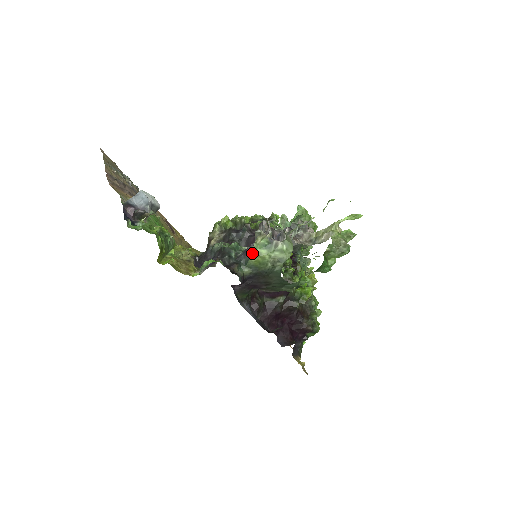
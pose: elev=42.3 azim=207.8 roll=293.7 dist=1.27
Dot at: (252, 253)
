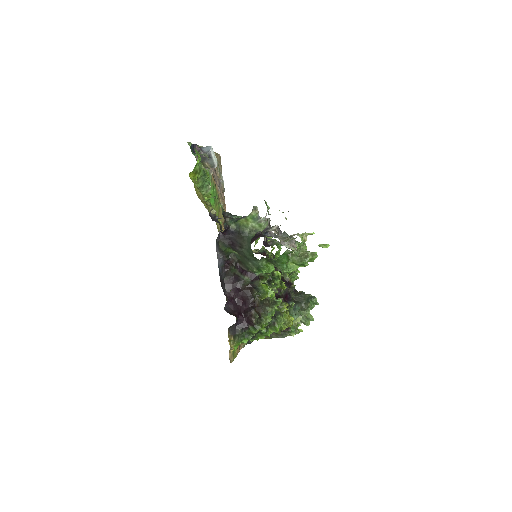
Dot at: (244, 218)
